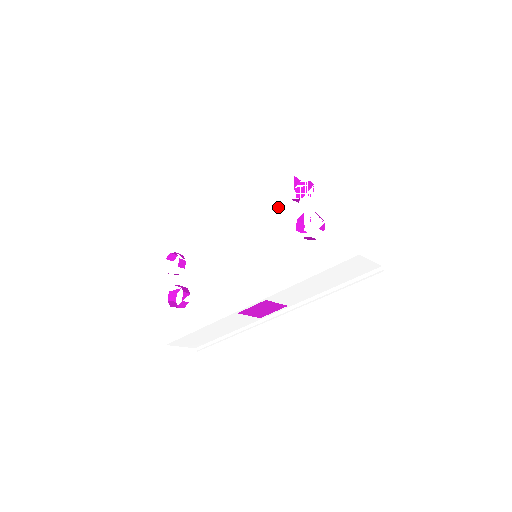
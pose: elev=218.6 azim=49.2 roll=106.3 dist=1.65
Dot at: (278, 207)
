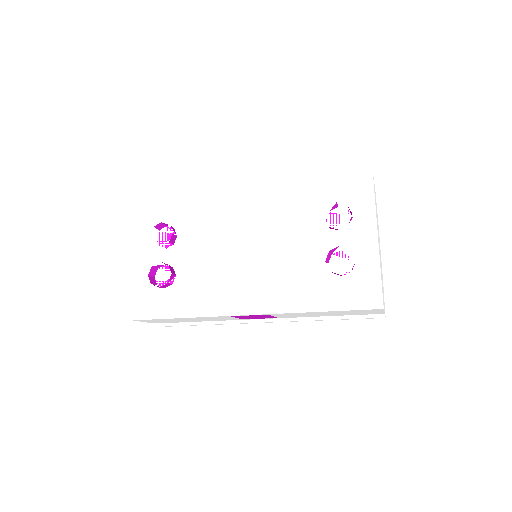
Dot at: (306, 224)
